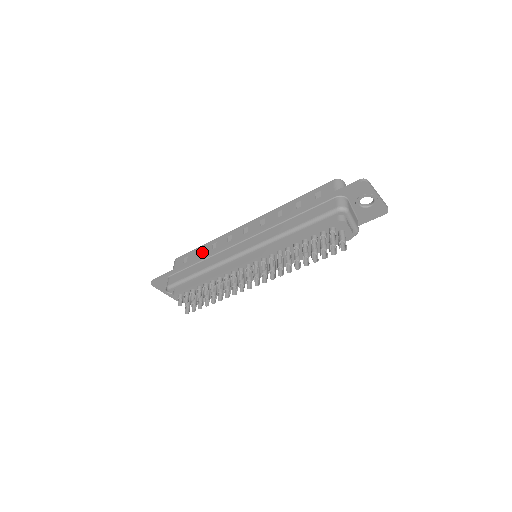
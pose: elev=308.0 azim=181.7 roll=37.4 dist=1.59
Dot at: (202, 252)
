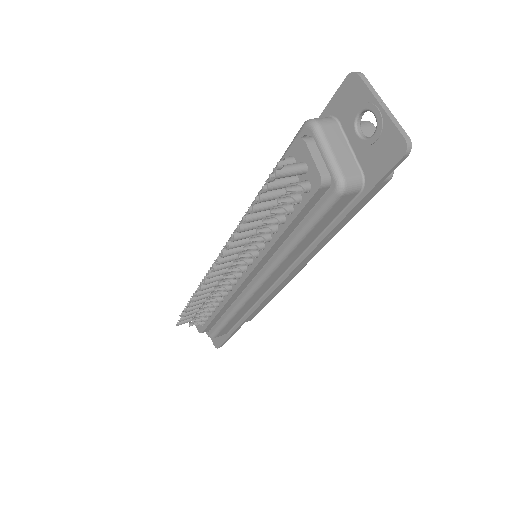
Dot at: occluded
